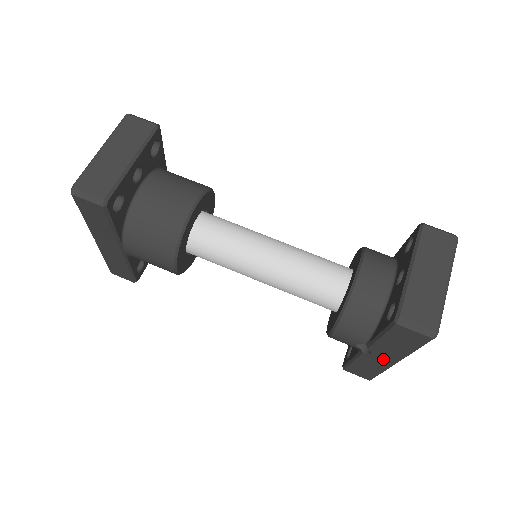
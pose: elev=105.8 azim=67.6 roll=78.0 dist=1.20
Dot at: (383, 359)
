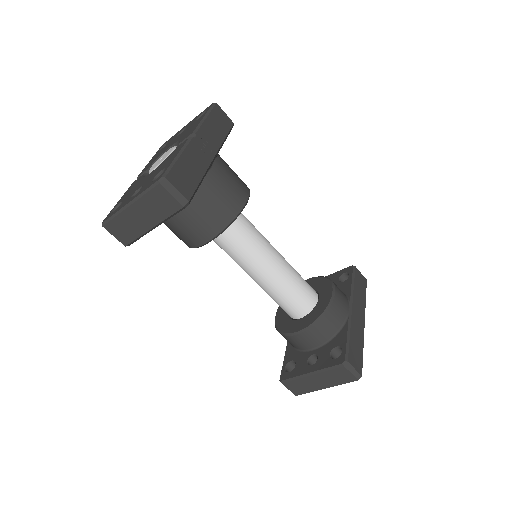
Dot at: occluded
